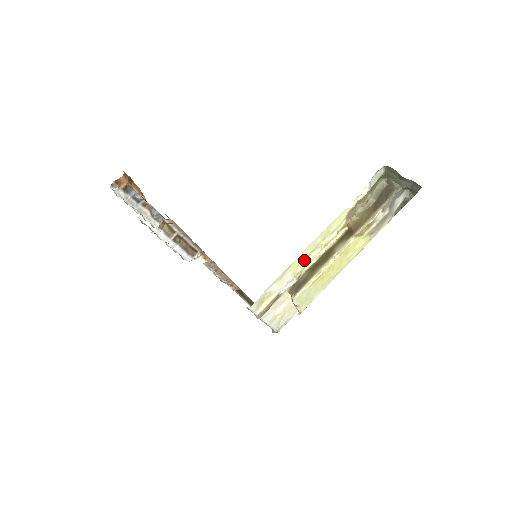
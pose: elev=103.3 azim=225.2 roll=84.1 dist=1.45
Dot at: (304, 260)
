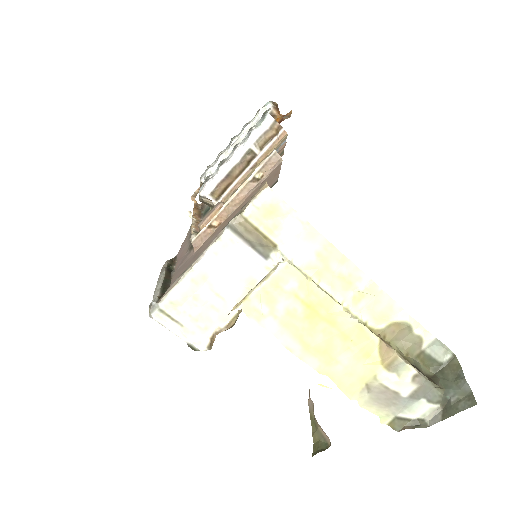
Dot at: (330, 274)
